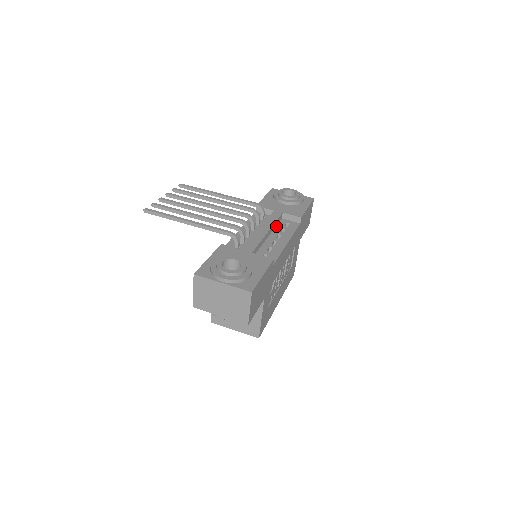
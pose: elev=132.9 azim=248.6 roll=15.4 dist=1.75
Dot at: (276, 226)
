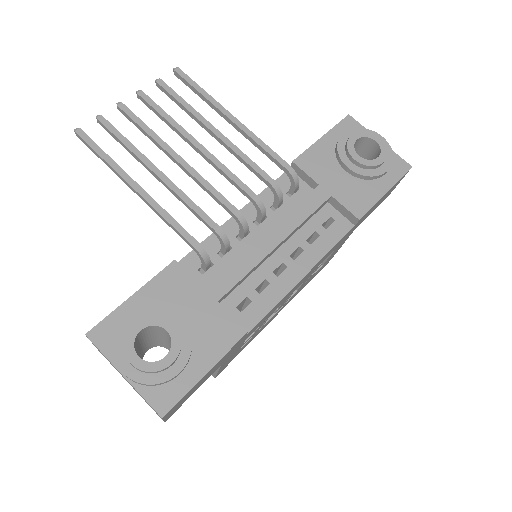
Dot at: (306, 222)
